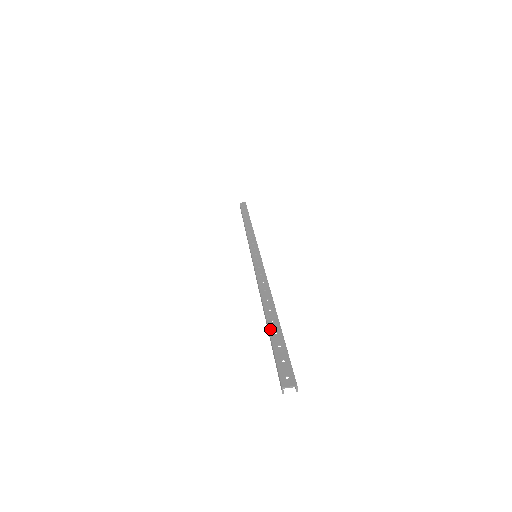
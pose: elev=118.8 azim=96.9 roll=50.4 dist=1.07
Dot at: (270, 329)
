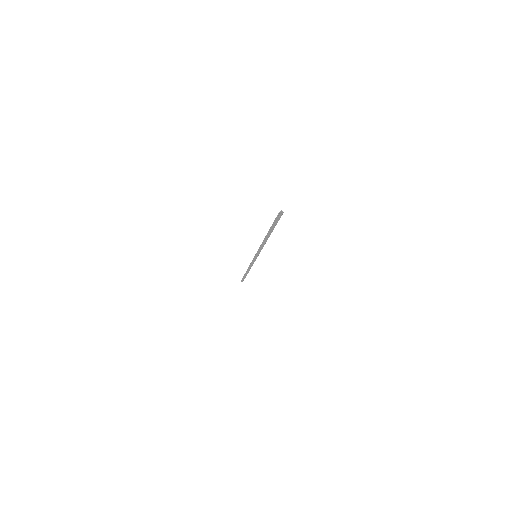
Dot at: (268, 231)
